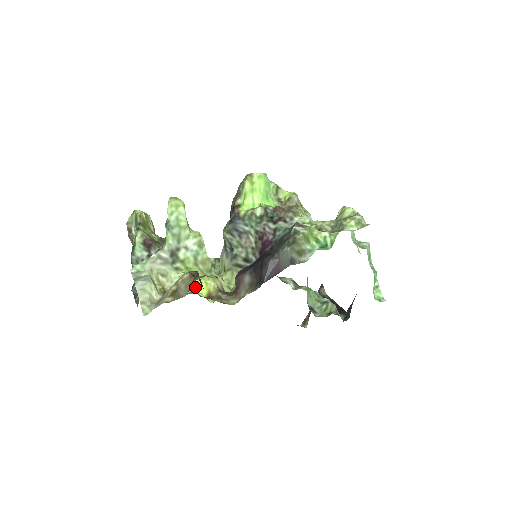
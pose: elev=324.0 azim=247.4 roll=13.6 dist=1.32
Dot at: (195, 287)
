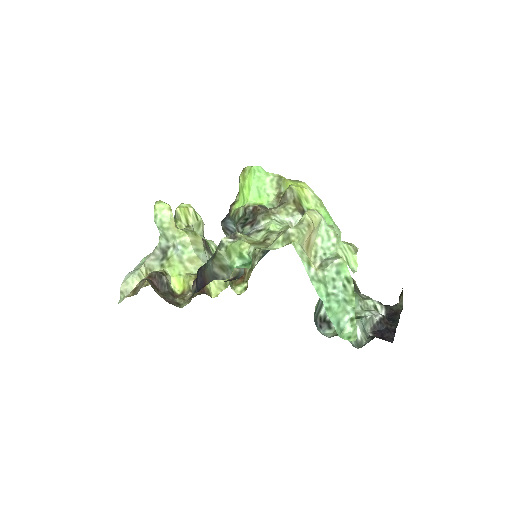
Dot at: (174, 284)
